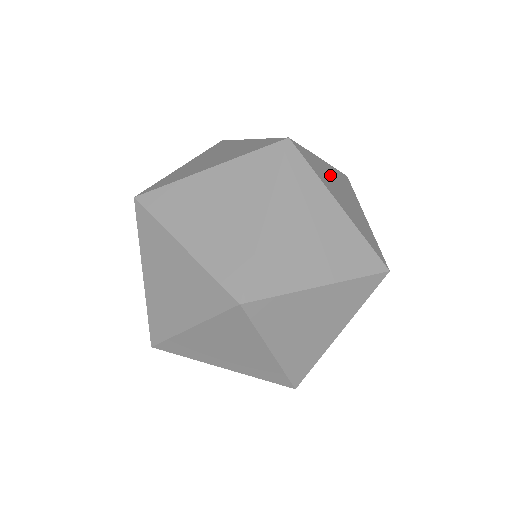
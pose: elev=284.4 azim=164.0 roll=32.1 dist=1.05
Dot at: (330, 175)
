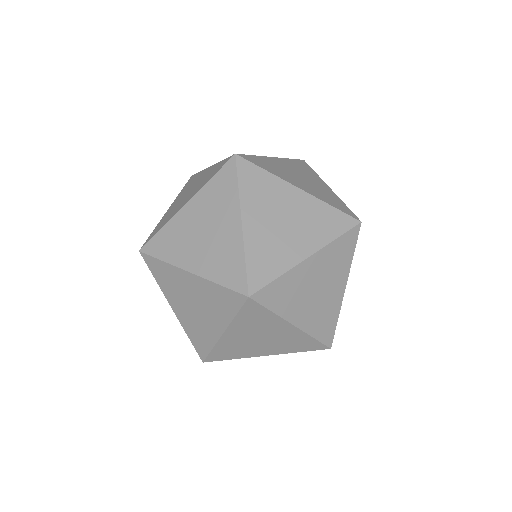
Dot at: occluded
